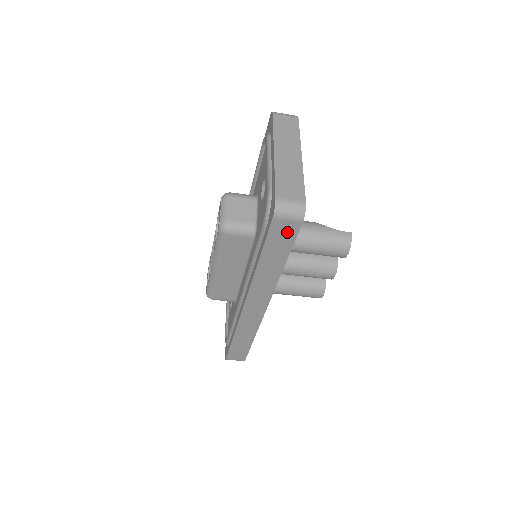
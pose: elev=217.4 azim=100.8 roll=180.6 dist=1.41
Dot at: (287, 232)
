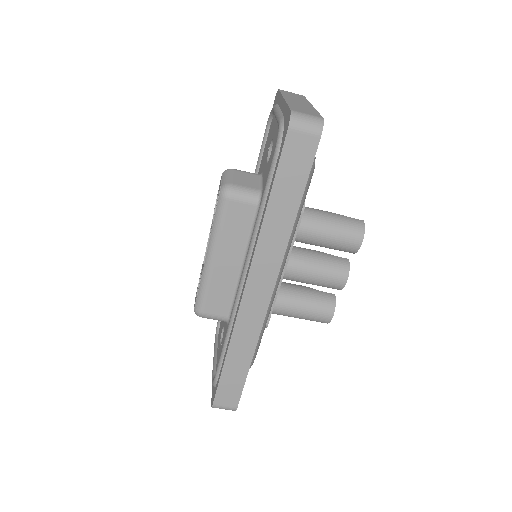
Dot at: (303, 154)
